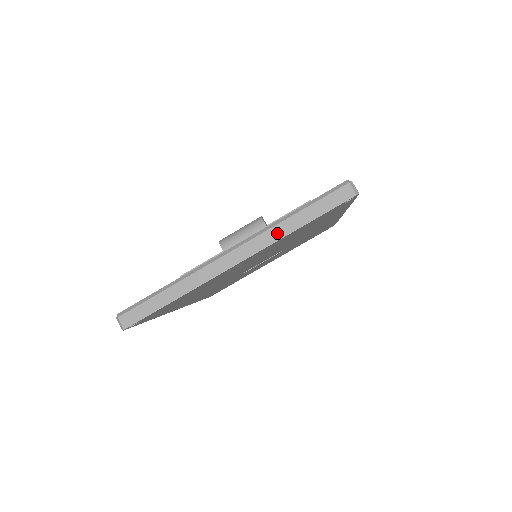
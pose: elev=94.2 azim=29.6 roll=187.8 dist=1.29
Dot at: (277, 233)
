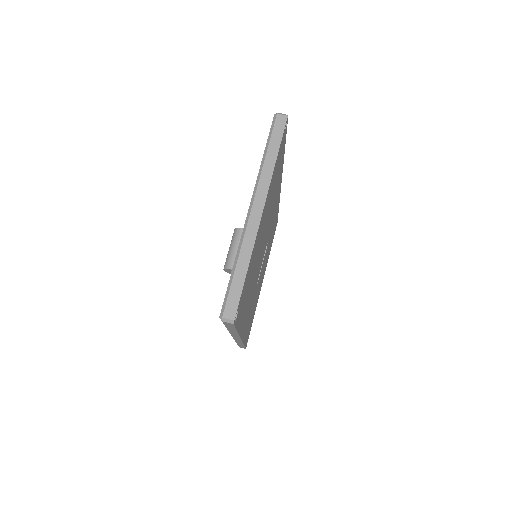
Dot at: (267, 173)
